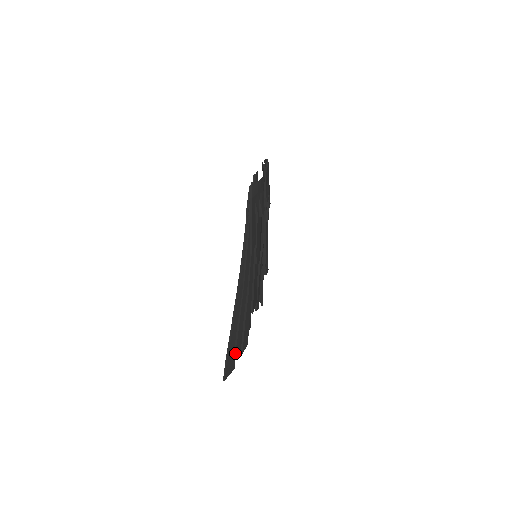
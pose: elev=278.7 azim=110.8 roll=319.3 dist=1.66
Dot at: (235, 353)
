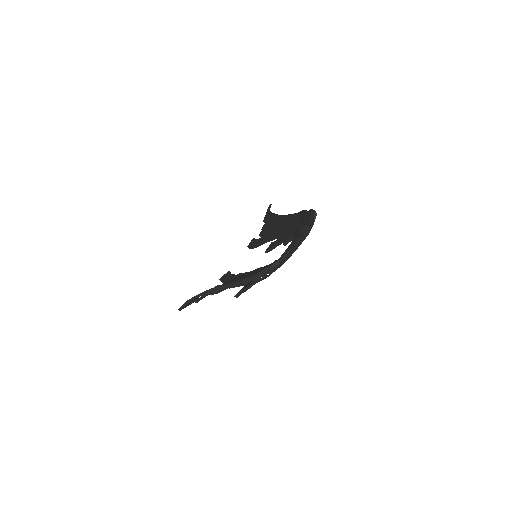
Dot at: (197, 302)
